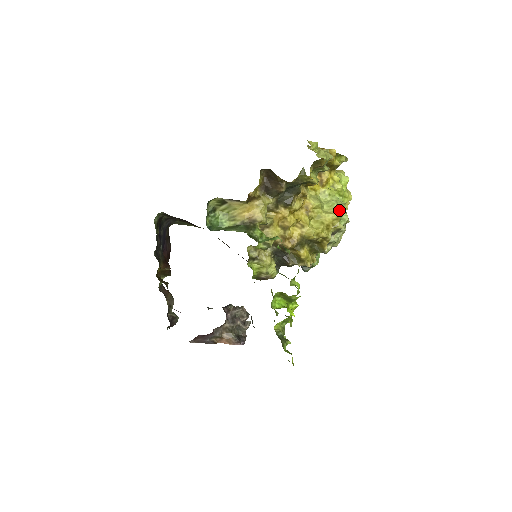
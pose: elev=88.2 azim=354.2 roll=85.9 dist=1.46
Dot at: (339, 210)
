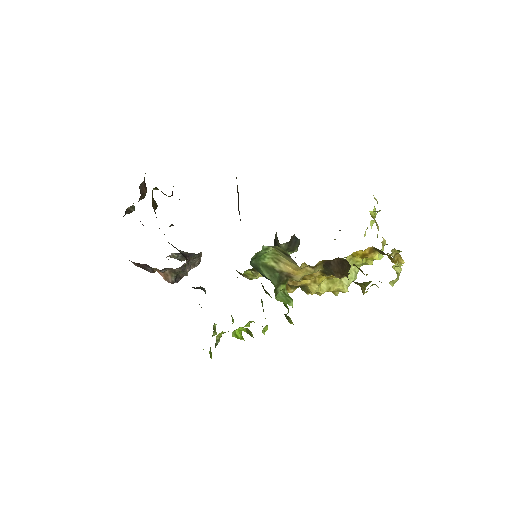
Dot at: occluded
